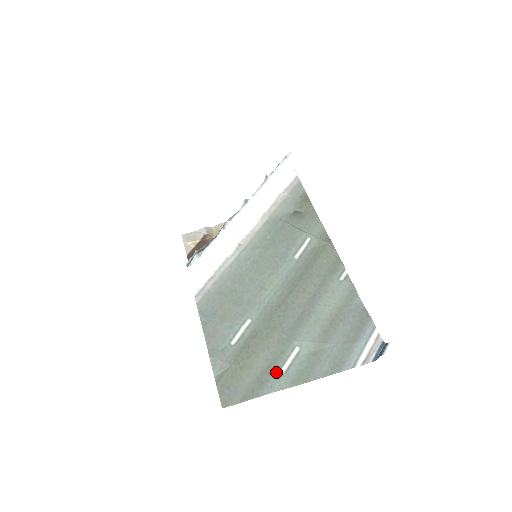
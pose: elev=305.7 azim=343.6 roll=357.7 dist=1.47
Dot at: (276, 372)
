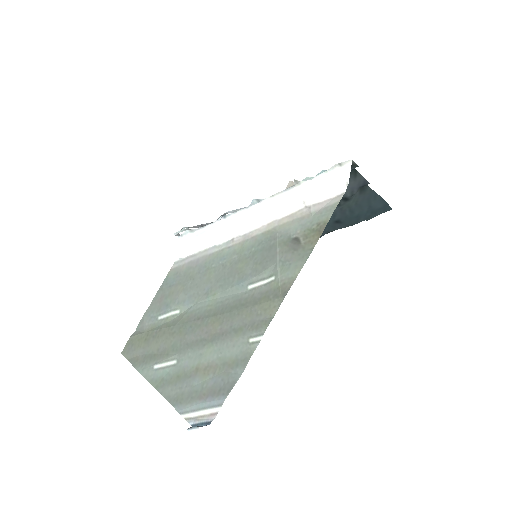
Dot at: (153, 363)
